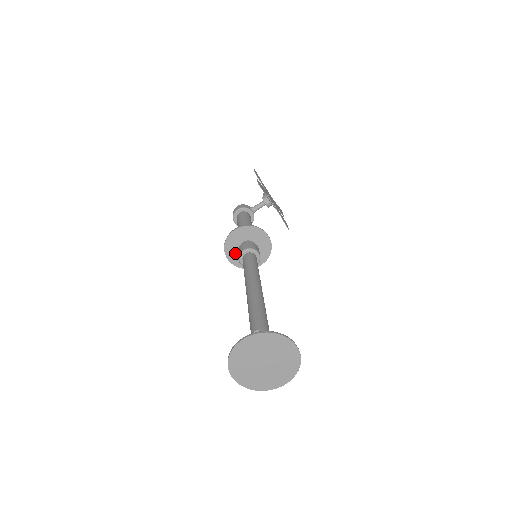
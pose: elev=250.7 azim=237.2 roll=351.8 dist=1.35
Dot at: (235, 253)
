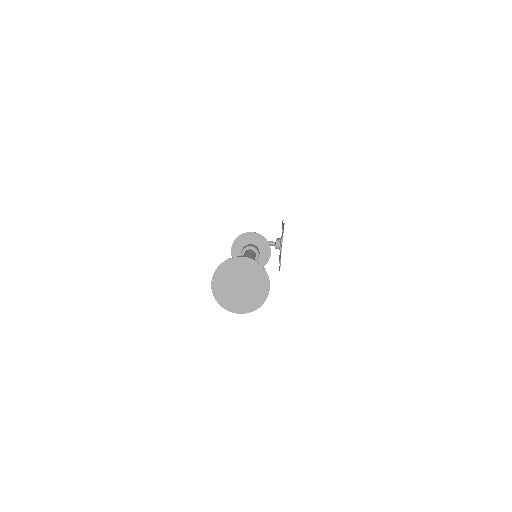
Dot at: (240, 249)
